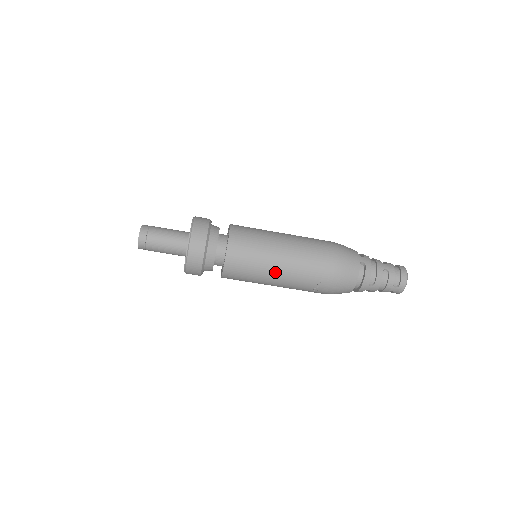
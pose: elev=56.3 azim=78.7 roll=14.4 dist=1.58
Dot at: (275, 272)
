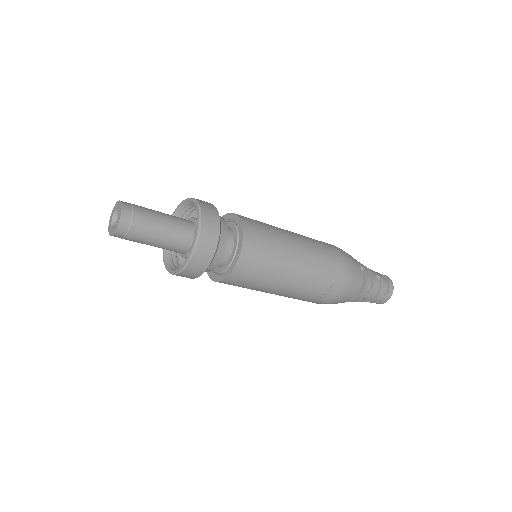
Dot at: (291, 271)
